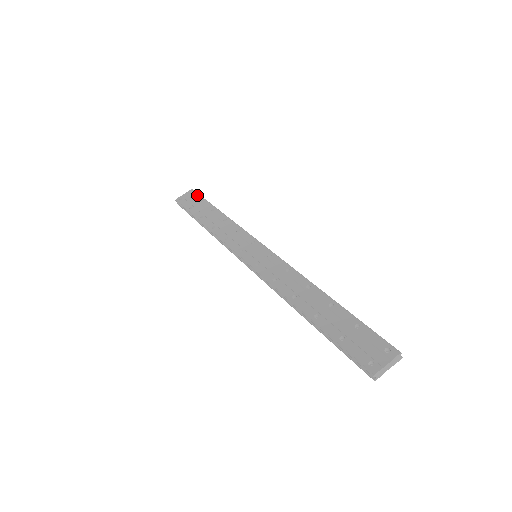
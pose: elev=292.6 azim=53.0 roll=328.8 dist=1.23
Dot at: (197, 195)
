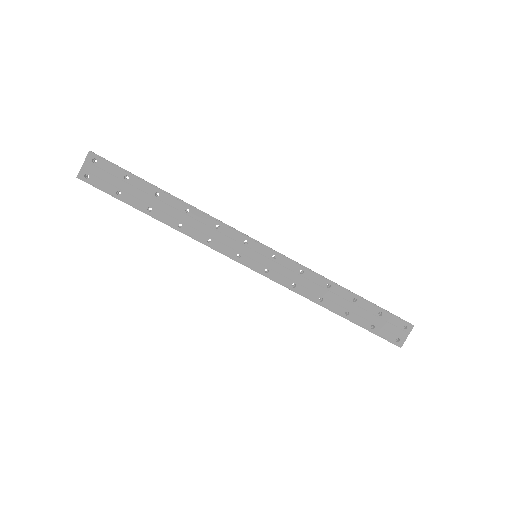
Dot at: (110, 166)
